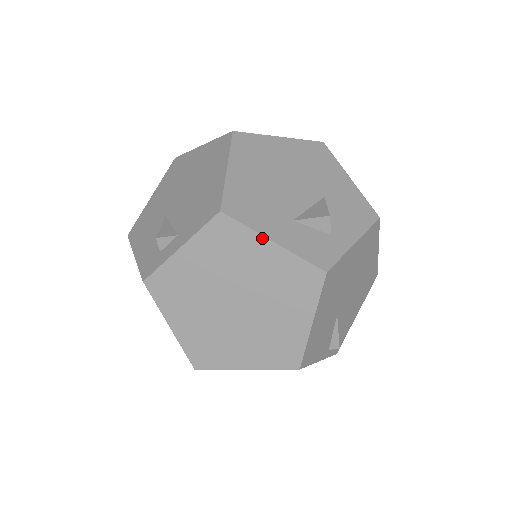
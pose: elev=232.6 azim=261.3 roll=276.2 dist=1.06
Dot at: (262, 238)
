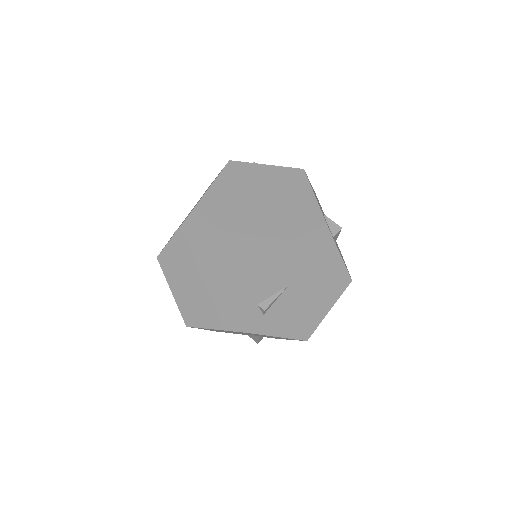
Dot at: (311, 190)
